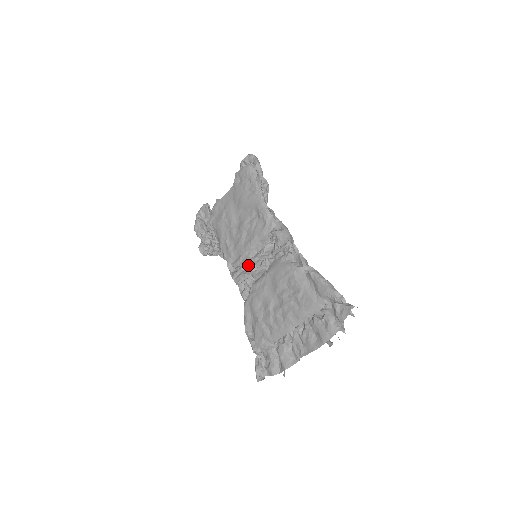
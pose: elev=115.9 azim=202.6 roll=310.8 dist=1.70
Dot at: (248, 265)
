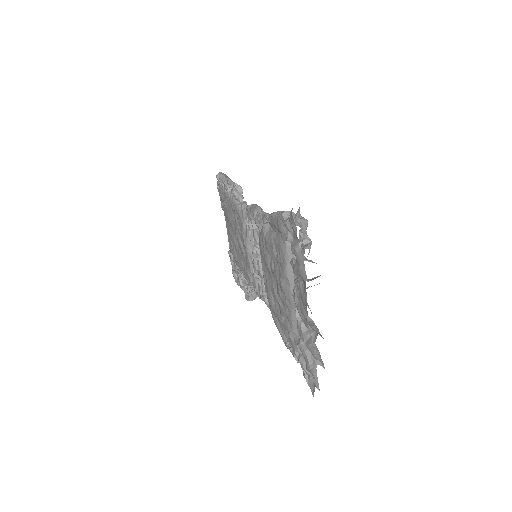
Dot at: (256, 271)
